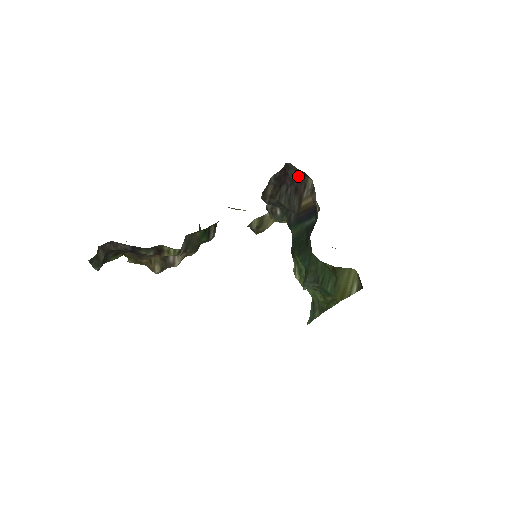
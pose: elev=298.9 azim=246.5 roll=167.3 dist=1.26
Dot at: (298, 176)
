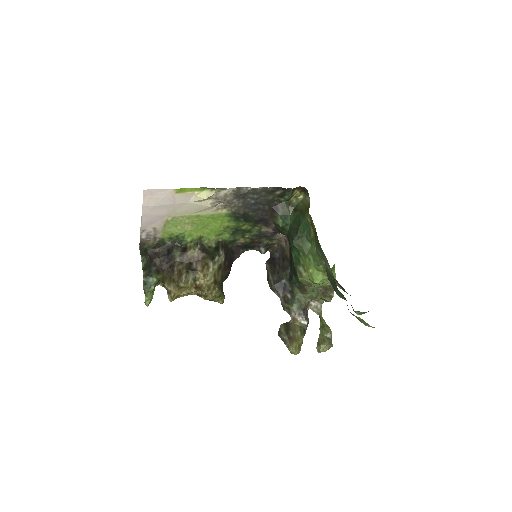
Dot at: (279, 252)
